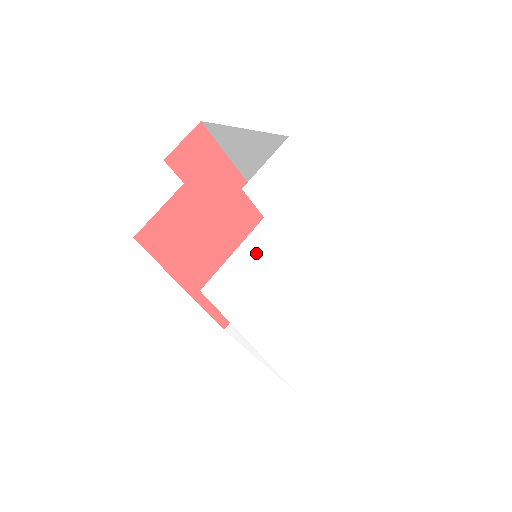
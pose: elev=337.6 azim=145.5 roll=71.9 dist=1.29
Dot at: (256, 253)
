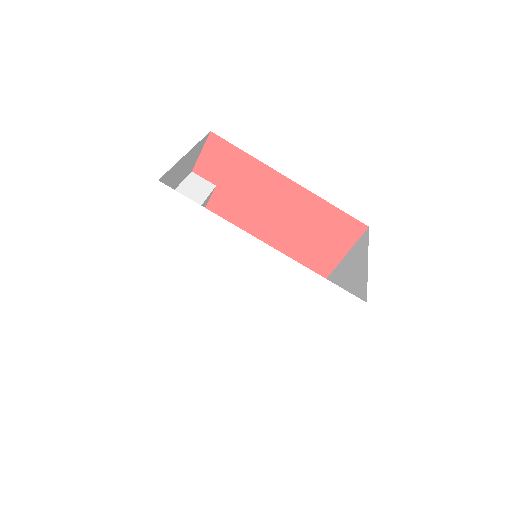
Dot at: (178, 274)
